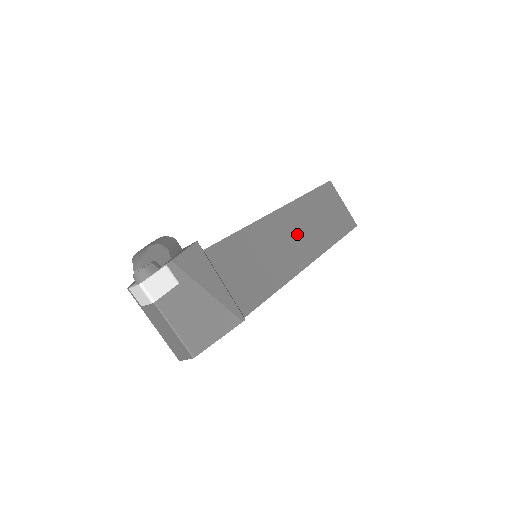
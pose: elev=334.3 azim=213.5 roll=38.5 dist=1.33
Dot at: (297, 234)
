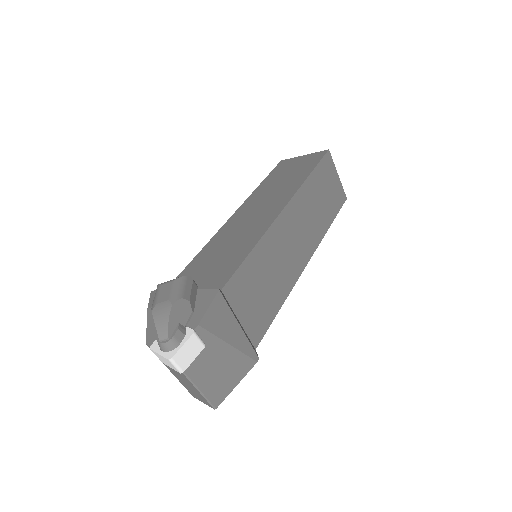
Dot at: (299, 232)
